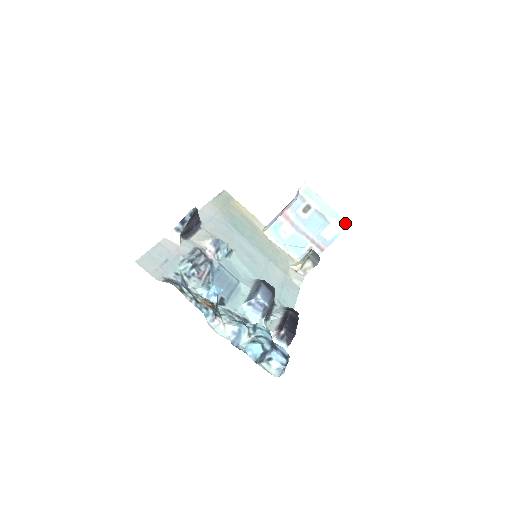
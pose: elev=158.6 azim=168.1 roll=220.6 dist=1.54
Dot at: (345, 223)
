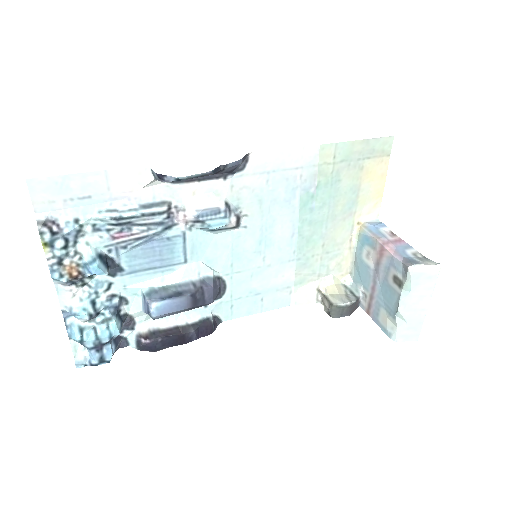
Dot at: (413, 337)
